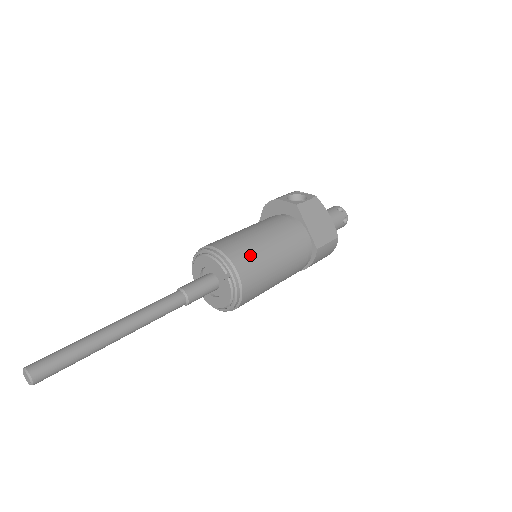
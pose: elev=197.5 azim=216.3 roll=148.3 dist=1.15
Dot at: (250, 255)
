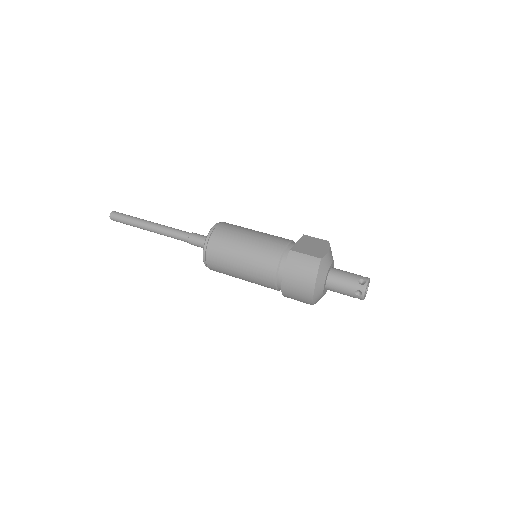
Dot at: (237, 226)
